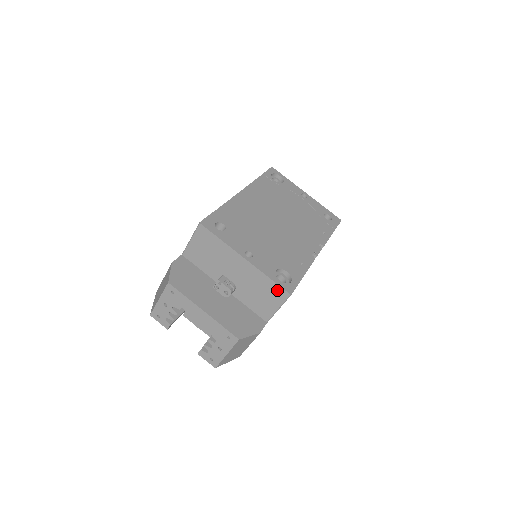
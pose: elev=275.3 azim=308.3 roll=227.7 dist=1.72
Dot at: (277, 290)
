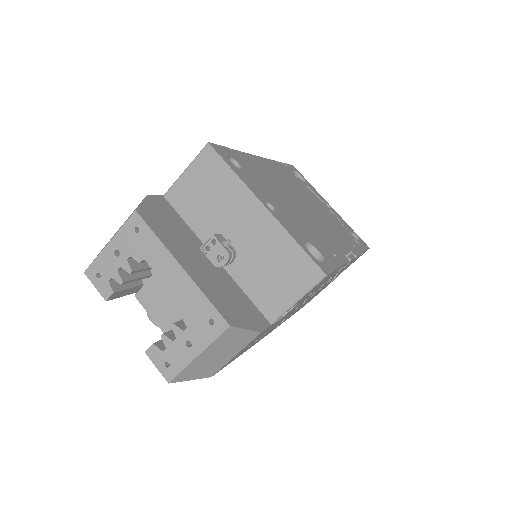
Dot at: (305, 265)
